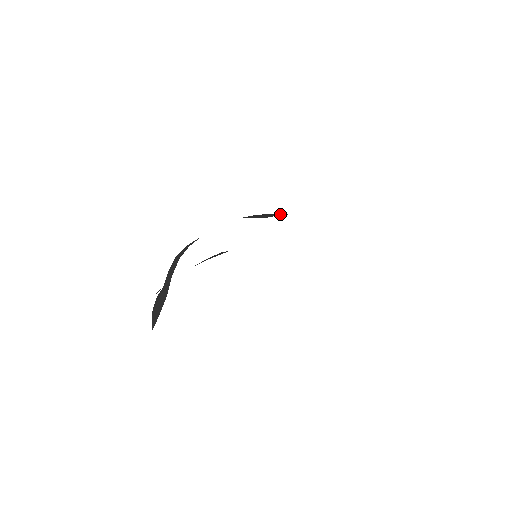
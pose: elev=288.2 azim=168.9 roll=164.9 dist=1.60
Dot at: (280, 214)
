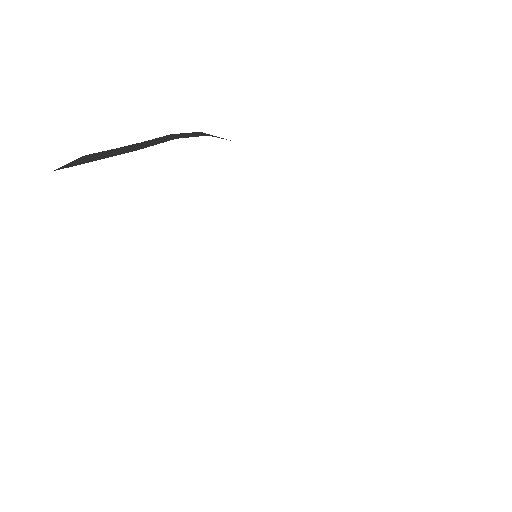
Dot at: occluded
